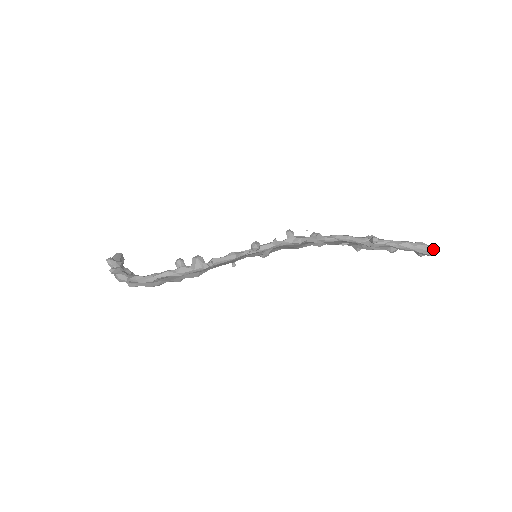
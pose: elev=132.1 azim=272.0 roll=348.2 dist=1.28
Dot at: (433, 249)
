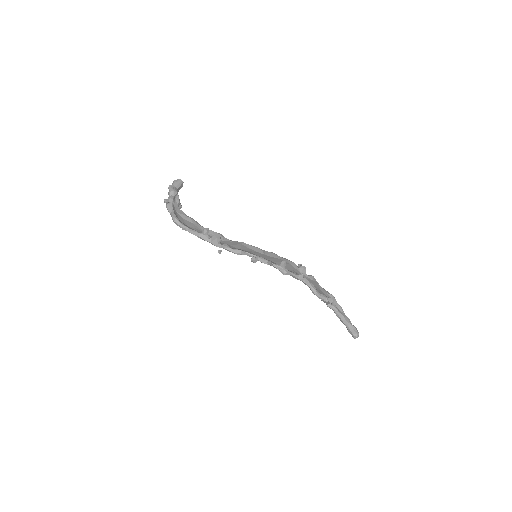
Dot at: (357, 337)
